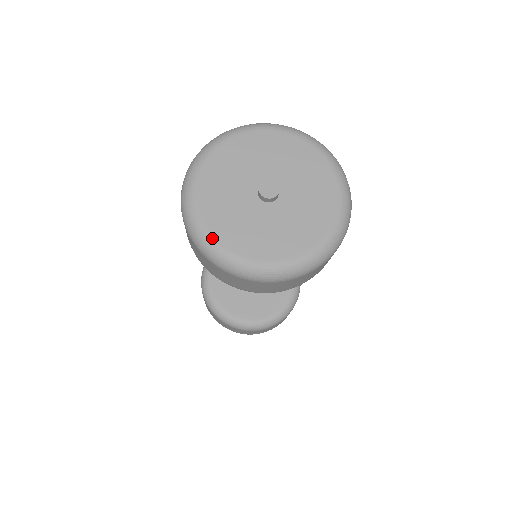
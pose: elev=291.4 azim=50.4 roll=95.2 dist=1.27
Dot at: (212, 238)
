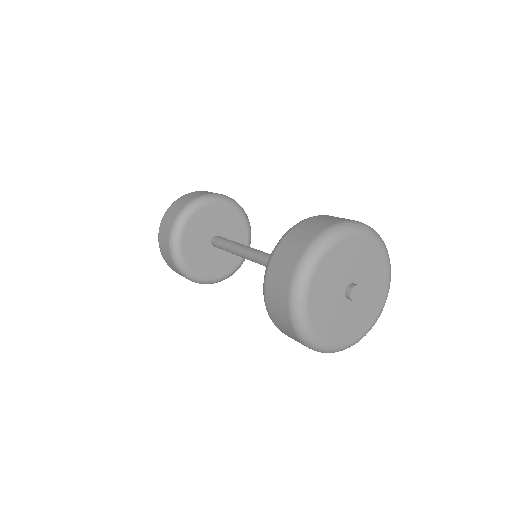
Dot at: (312, 330)
